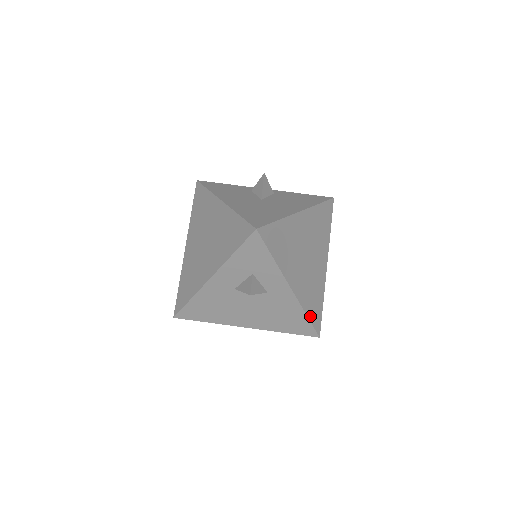
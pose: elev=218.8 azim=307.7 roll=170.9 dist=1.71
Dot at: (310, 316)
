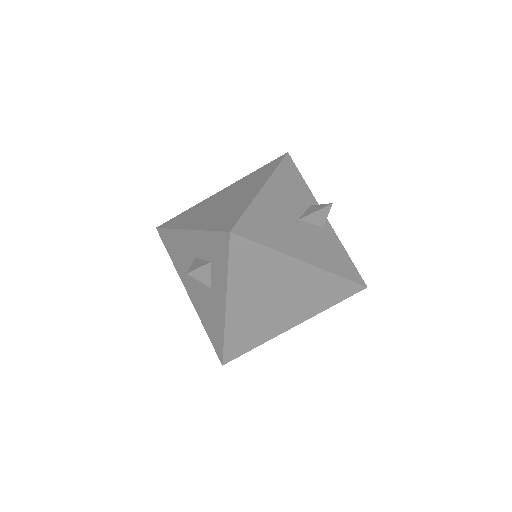
Dot at: (228, 343)
